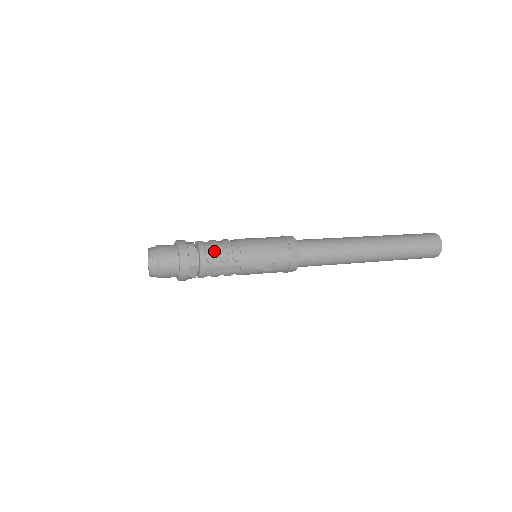
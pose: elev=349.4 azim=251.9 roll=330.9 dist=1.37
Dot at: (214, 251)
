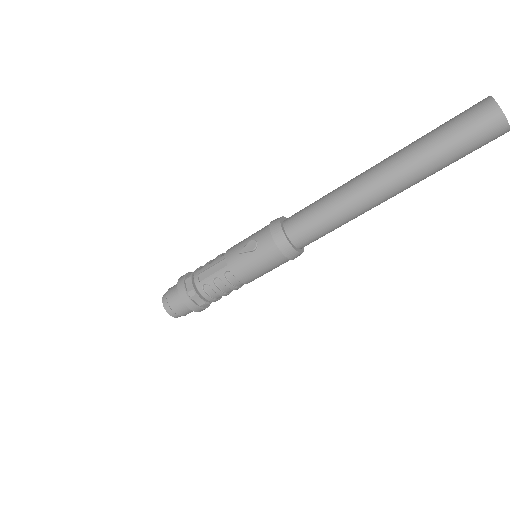
Dot at: occluded
